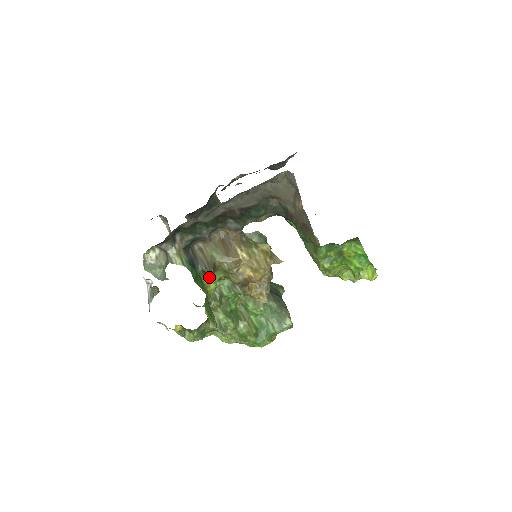
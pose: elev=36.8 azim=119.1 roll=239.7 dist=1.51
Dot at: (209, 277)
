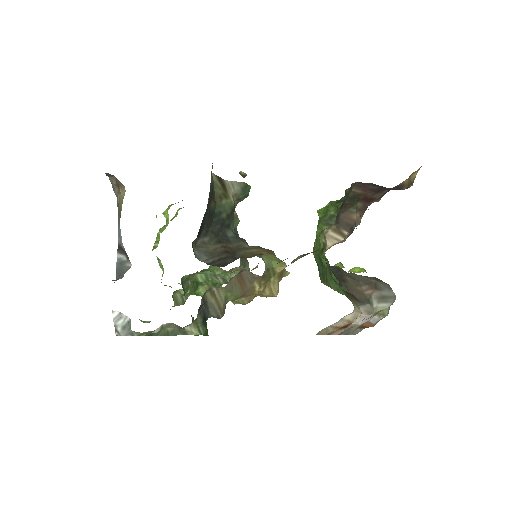
Dot at: occluded
